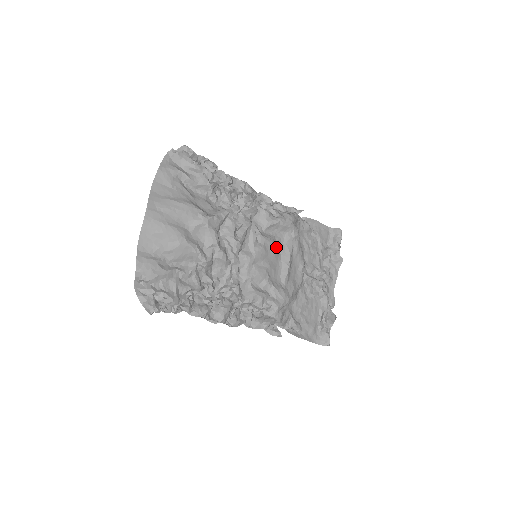
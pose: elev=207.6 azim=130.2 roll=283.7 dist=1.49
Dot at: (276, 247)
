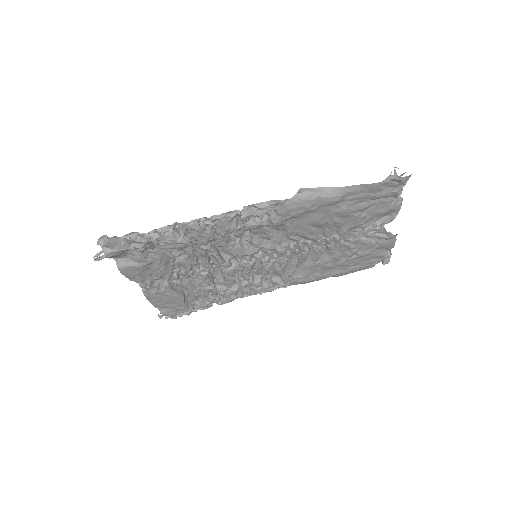
Dot at: occluded
